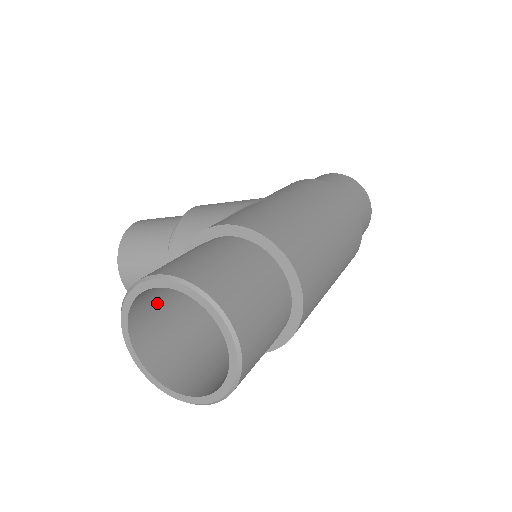
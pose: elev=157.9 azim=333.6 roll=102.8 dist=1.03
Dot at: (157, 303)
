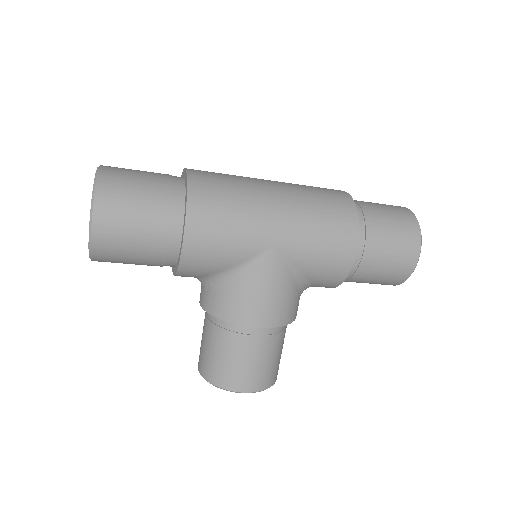
Dot at: occluded
